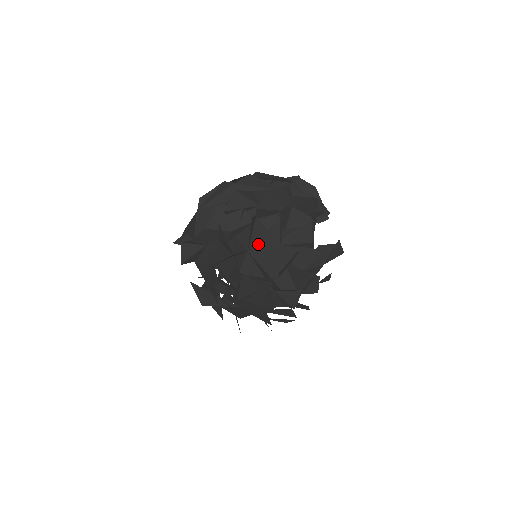
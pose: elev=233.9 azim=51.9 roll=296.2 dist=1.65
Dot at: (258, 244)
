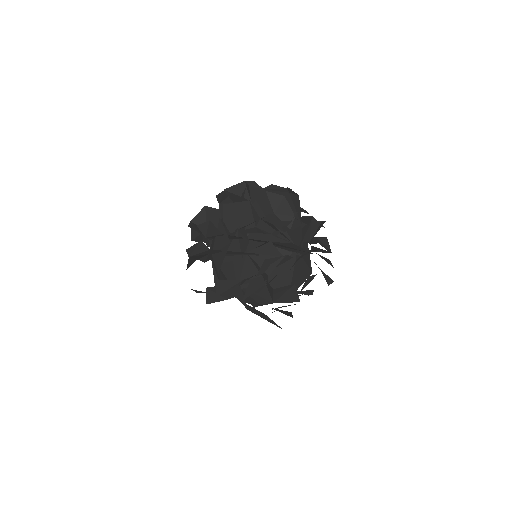
Dot at: (254, 311)
